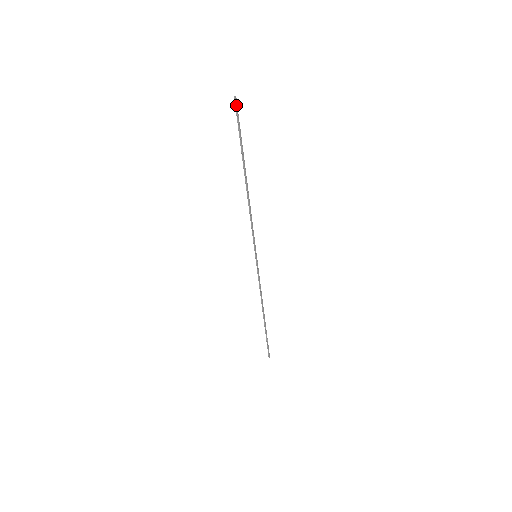
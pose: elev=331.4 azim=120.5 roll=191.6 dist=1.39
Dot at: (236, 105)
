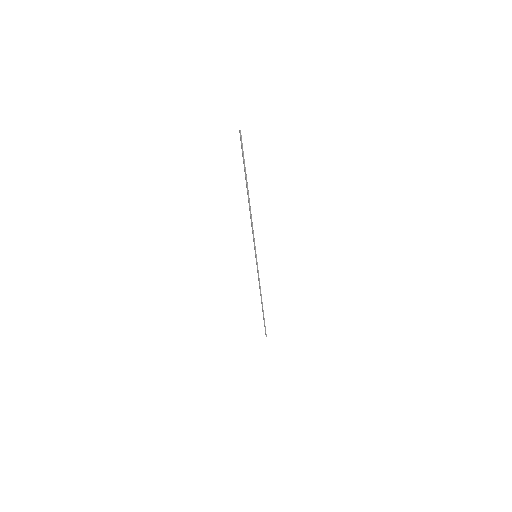
Dot at: (241, 137)
